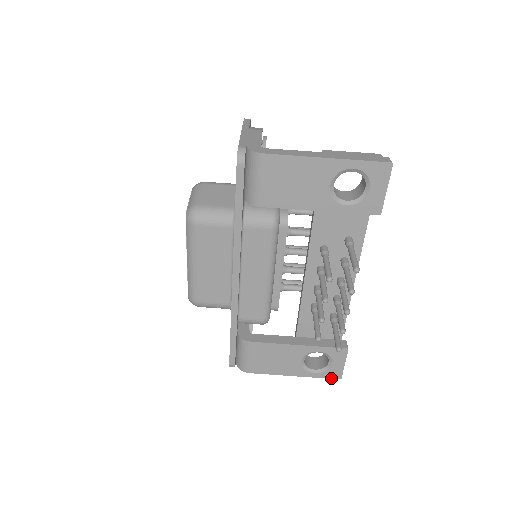
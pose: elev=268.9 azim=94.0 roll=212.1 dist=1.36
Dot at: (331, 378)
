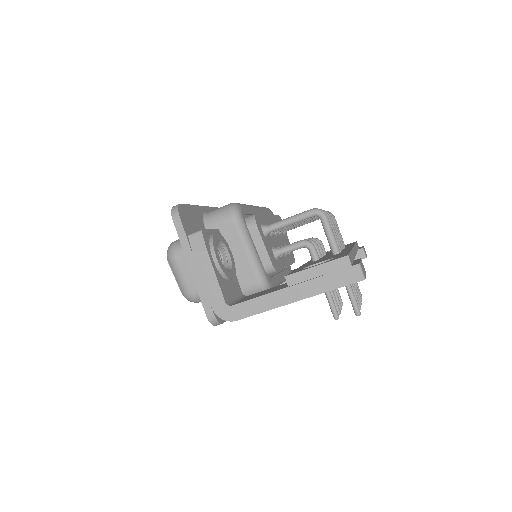
Dot at: occluded
